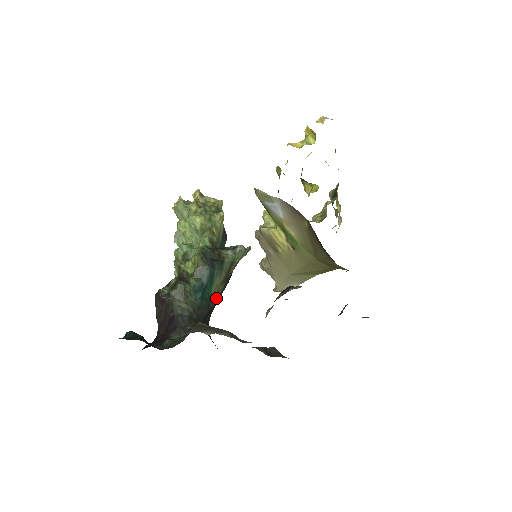
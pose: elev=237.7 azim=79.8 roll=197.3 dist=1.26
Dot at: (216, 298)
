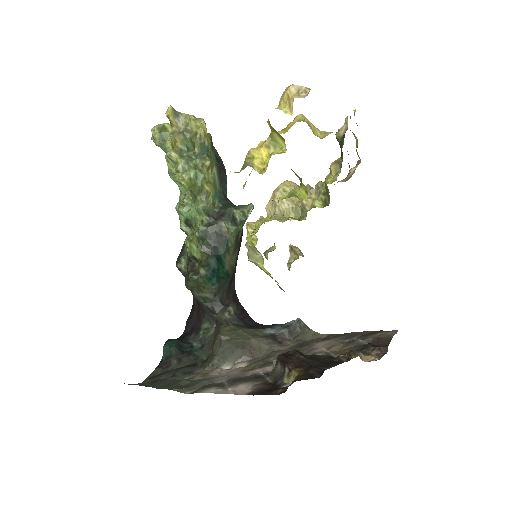
Dot at: (233, 265)
